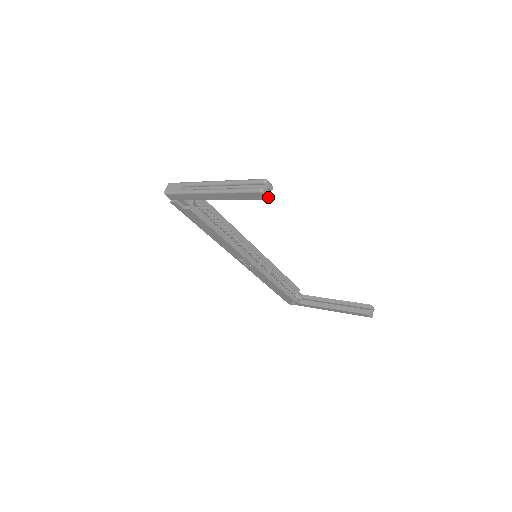
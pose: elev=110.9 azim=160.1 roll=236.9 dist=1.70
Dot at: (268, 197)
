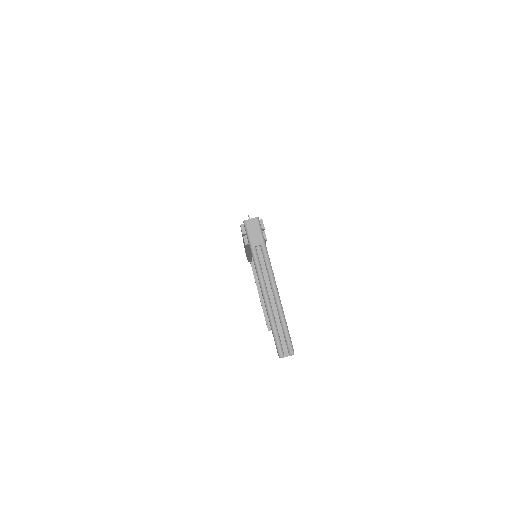
Dot at: occluded
